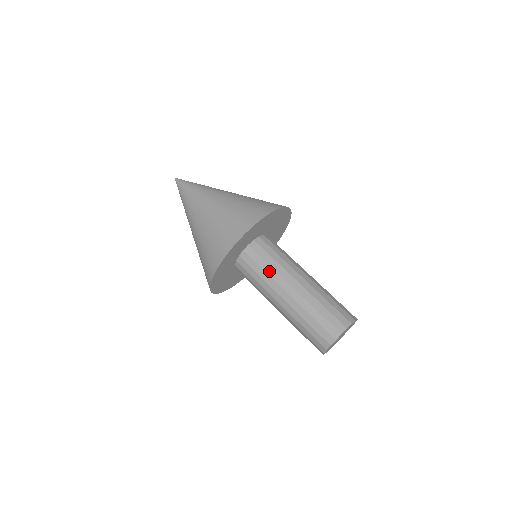
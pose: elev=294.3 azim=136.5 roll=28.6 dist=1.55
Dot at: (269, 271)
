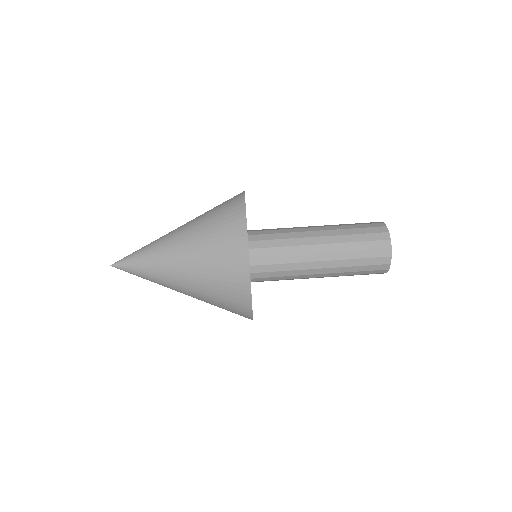
Dot at: (289, 260)
